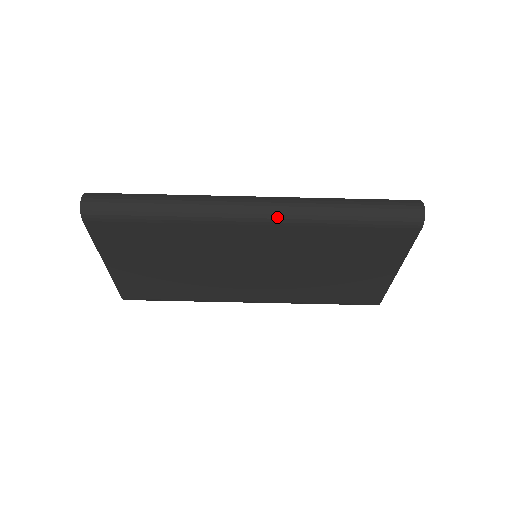
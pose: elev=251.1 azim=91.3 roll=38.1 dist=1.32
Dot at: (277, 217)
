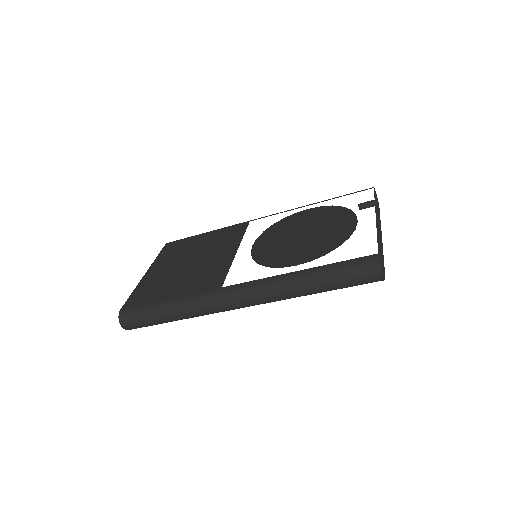
Dot at: occluded
